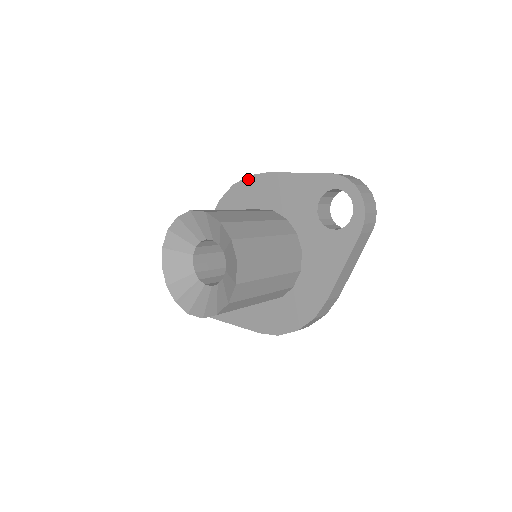
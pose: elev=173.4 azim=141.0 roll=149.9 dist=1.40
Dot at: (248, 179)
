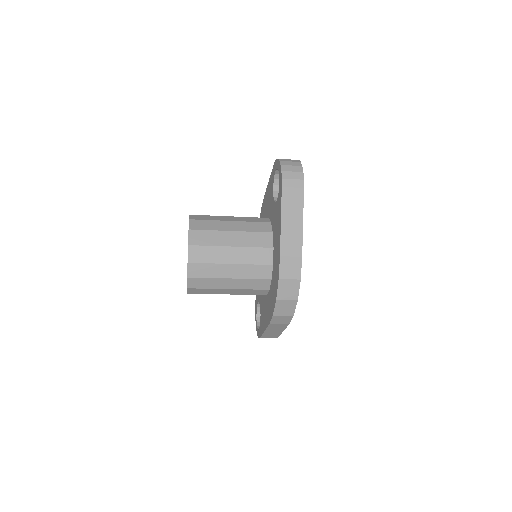
Dot at: (261, 211)
